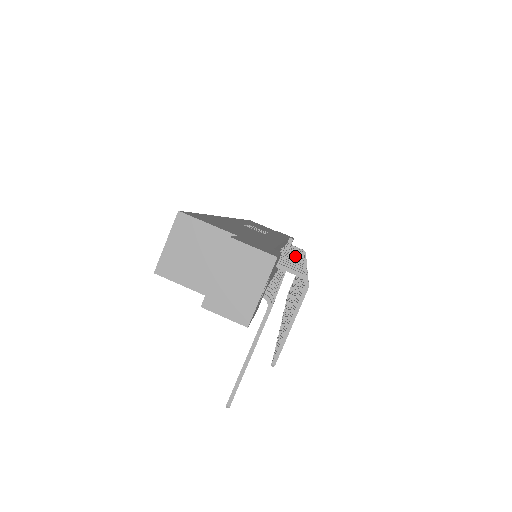
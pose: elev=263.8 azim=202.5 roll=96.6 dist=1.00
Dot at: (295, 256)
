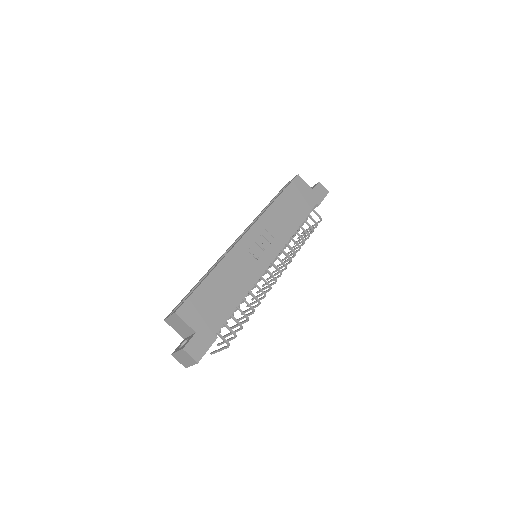
Dot at: (271, 276)
